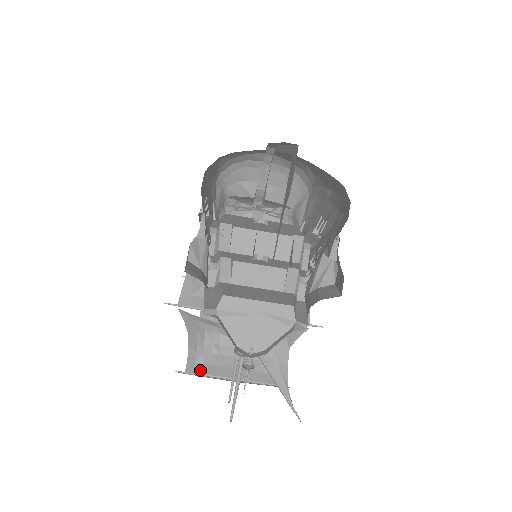
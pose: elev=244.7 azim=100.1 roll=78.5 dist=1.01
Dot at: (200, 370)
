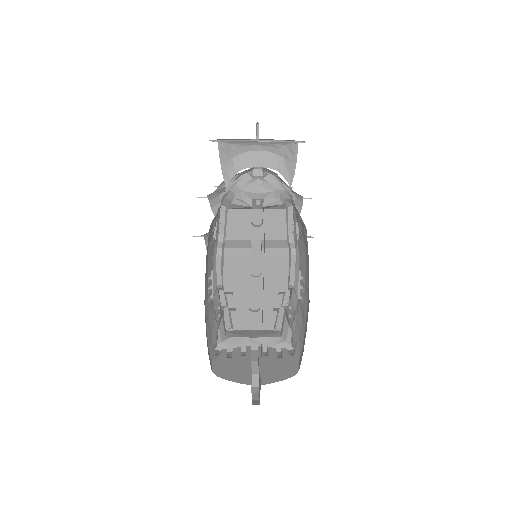
Dot at: occluded
